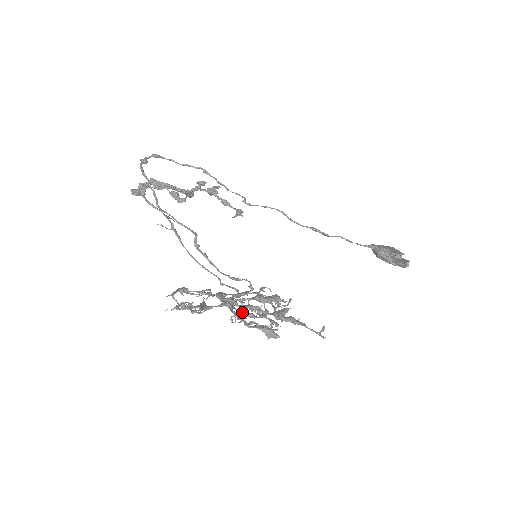
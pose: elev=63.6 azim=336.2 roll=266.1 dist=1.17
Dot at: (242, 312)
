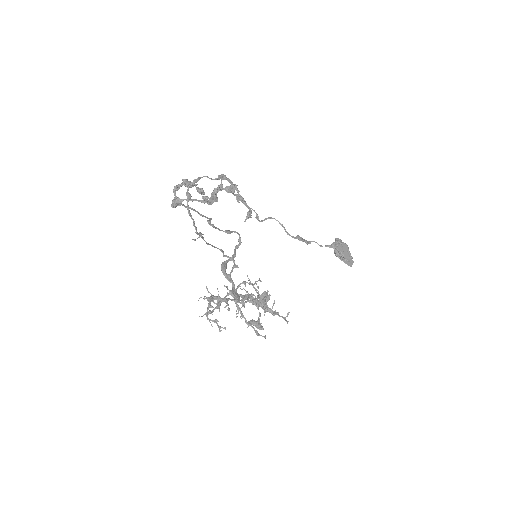
Dot at: (240, 295)
